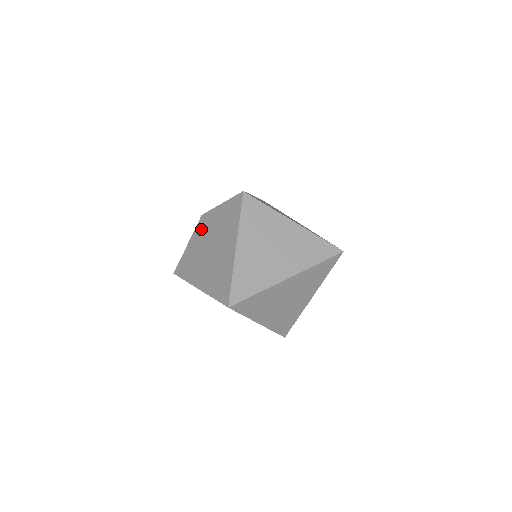
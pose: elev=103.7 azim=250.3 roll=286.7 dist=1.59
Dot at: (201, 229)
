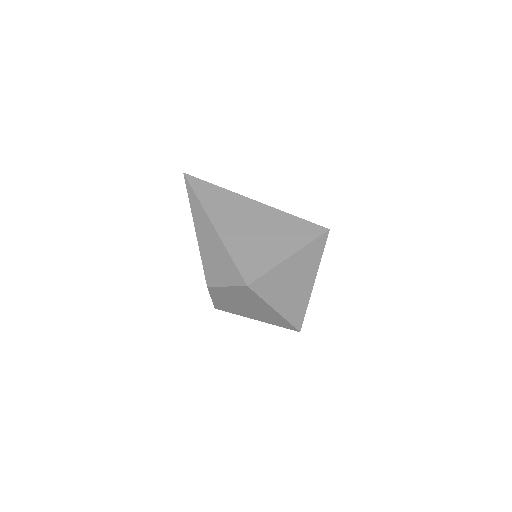
Dot at: (218, 295)
